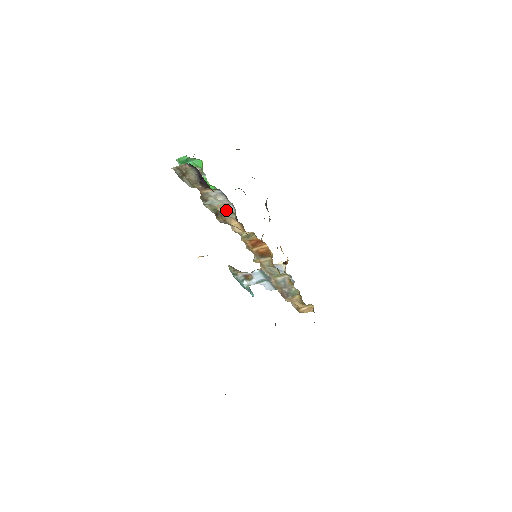
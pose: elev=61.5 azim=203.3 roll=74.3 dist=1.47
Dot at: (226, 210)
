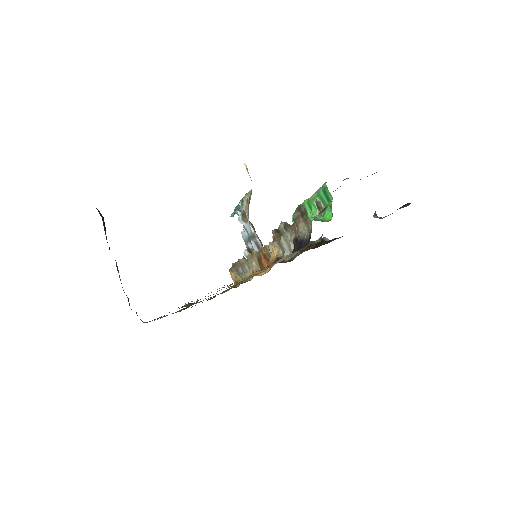
Dot at: (284, 246)
